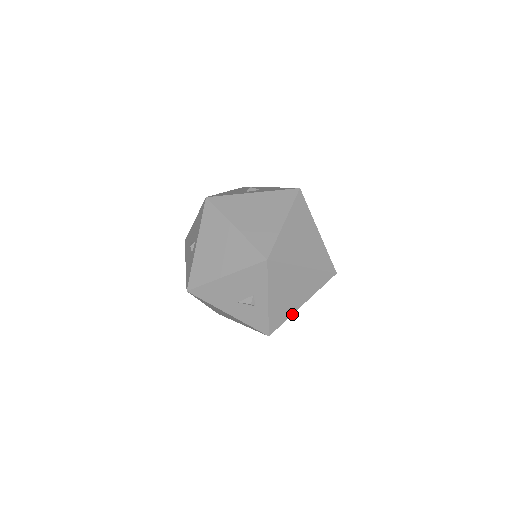
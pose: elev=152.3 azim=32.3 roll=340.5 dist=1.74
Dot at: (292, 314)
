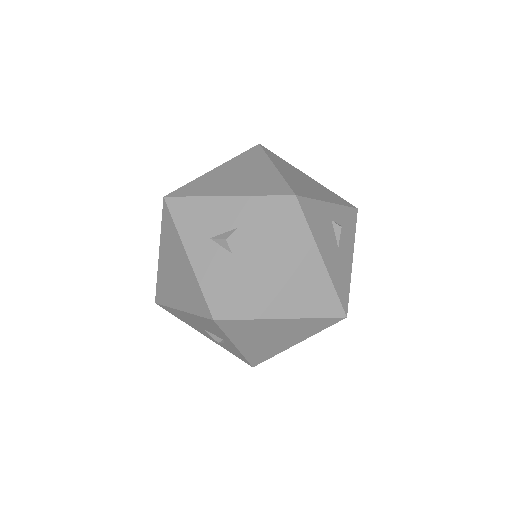
Dot at: occluded
